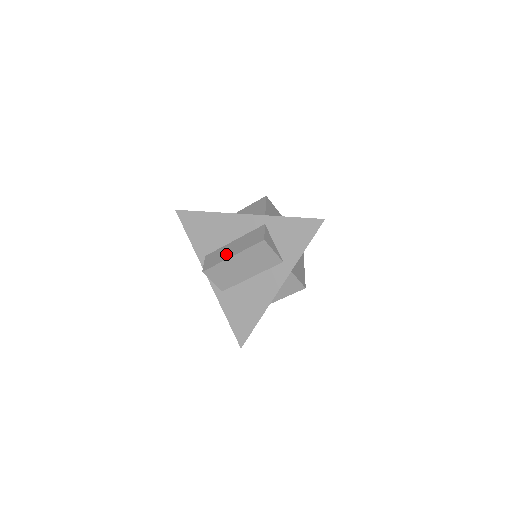
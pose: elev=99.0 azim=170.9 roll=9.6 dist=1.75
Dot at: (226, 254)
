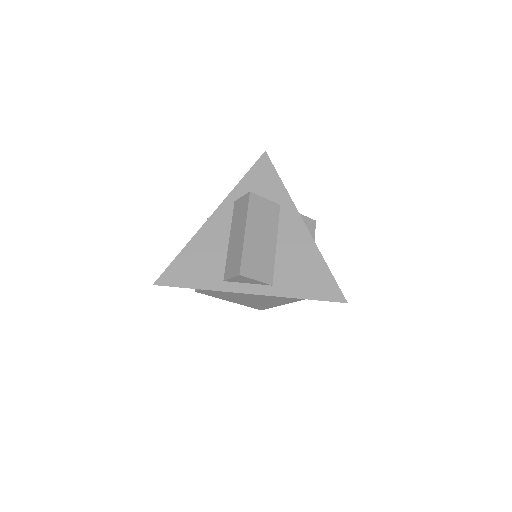
Dot at: (238, 243)
